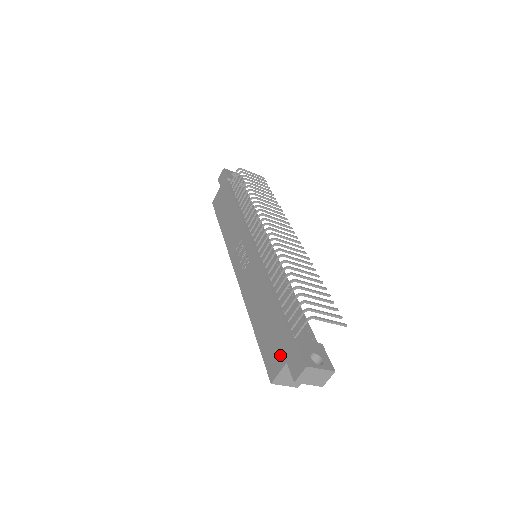
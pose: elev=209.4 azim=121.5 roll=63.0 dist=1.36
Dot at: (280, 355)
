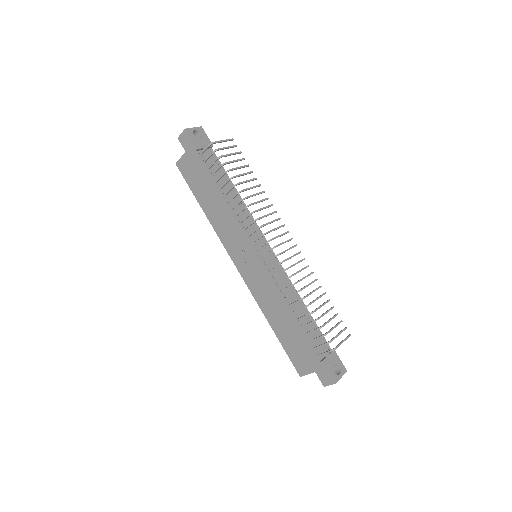
Dot at: (308, 364)
